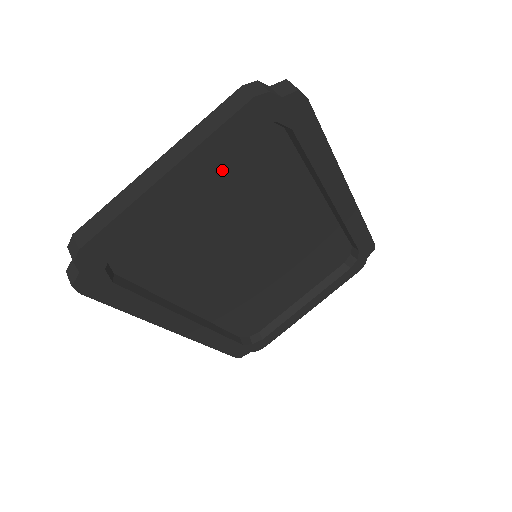
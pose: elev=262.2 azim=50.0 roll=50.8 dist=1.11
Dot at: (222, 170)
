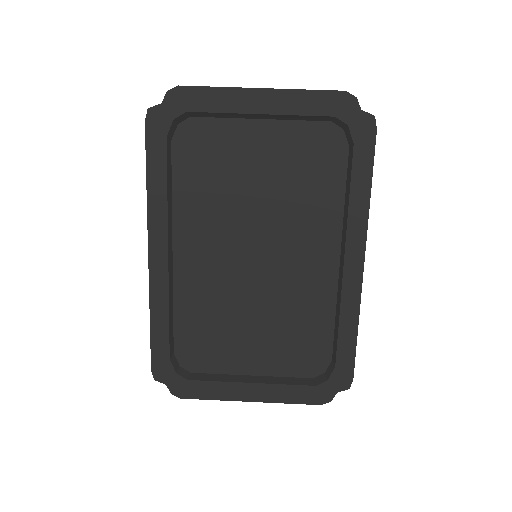
Dot at: (292, 136)
